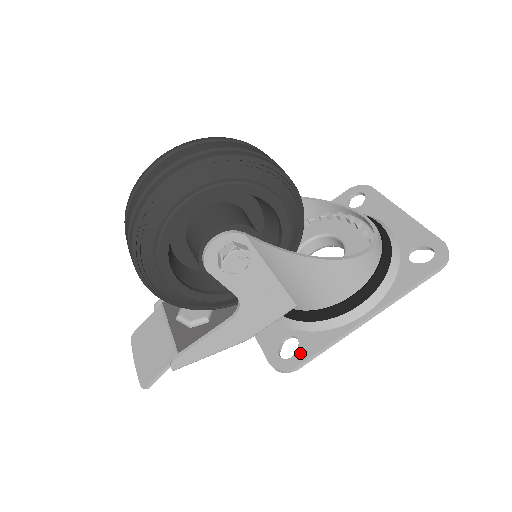
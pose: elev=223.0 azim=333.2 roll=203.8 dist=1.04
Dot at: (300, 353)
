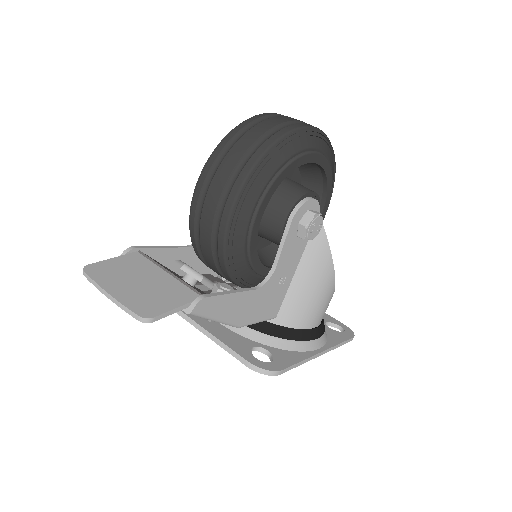
Dot at: (278, 361)
